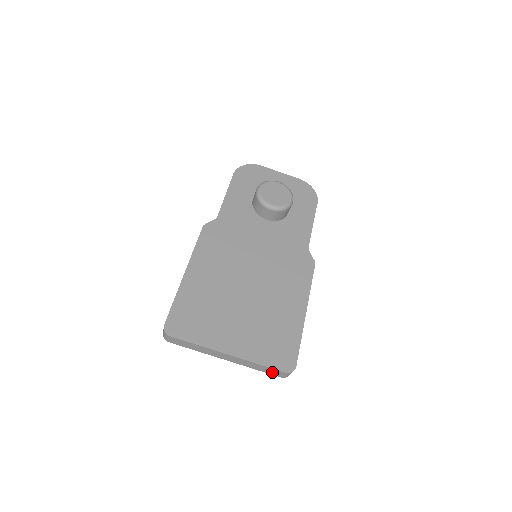
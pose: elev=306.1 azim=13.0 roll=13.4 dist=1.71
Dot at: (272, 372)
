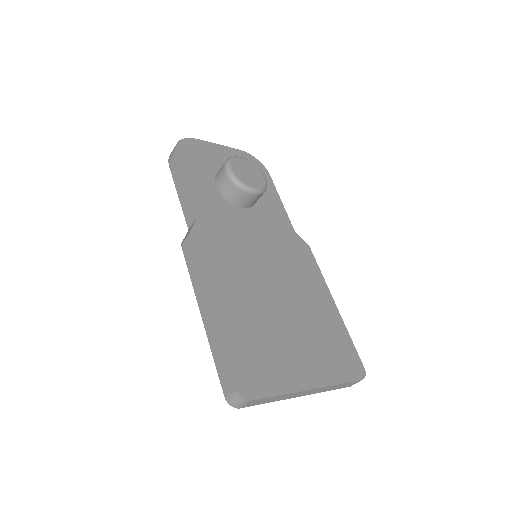
Dot at: (346, 385)
